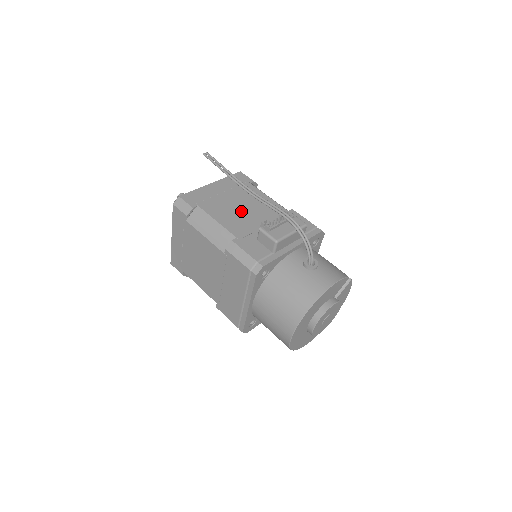
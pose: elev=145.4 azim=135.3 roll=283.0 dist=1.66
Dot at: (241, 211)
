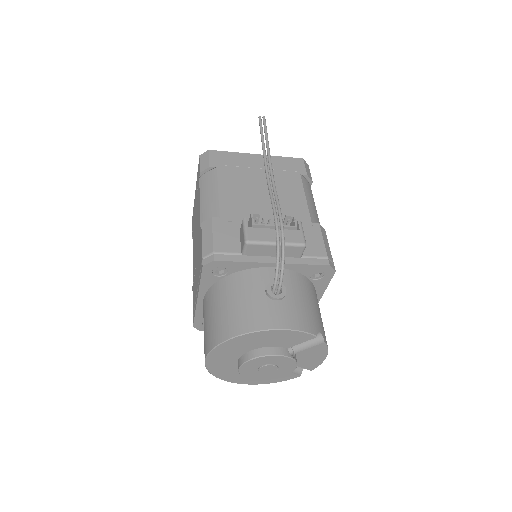
Dot at: (256, 195)
